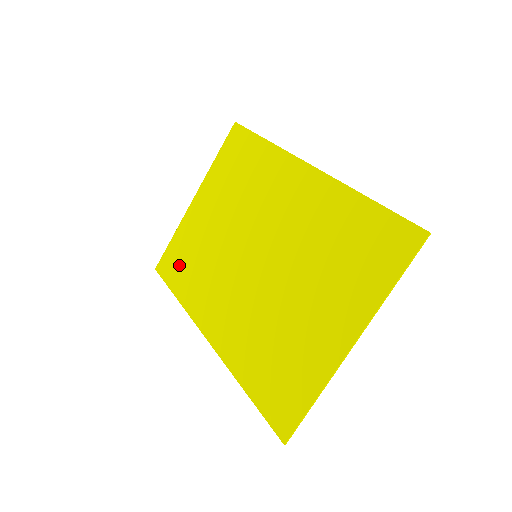
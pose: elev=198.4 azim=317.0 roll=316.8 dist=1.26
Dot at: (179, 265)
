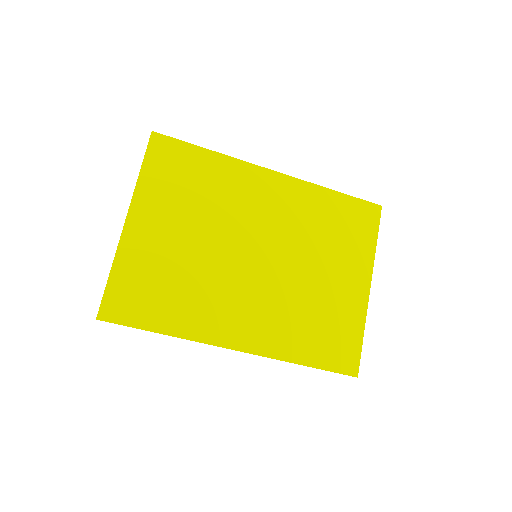
Dot at: (146, 298)
